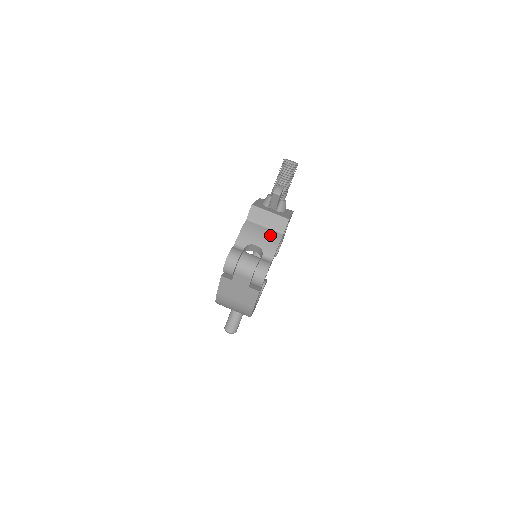
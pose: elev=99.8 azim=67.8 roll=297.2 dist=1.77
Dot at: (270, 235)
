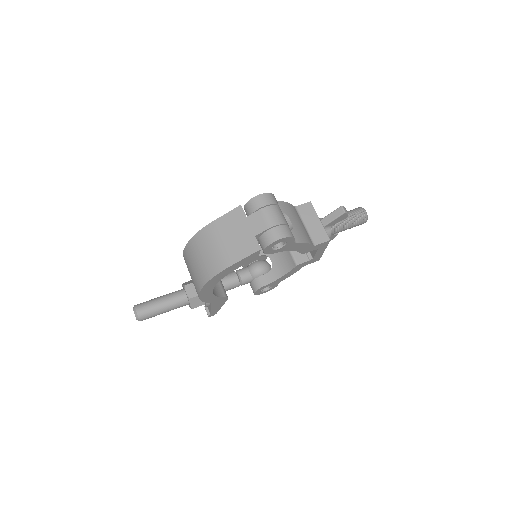
Dot at: (305, 232)
